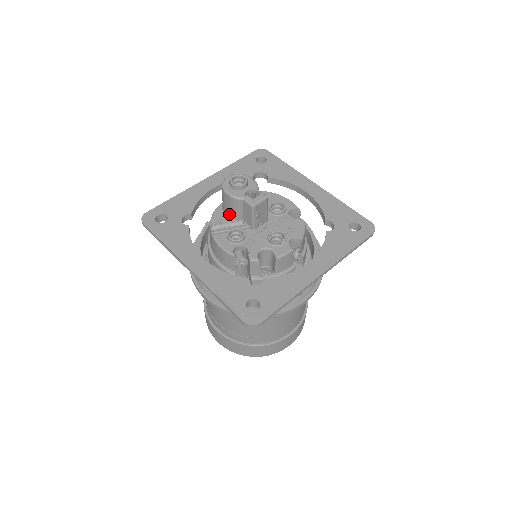
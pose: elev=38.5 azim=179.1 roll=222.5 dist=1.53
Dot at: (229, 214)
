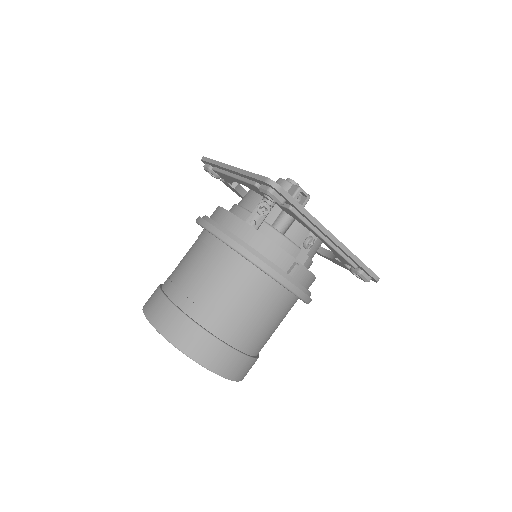
Dot at: occluded
